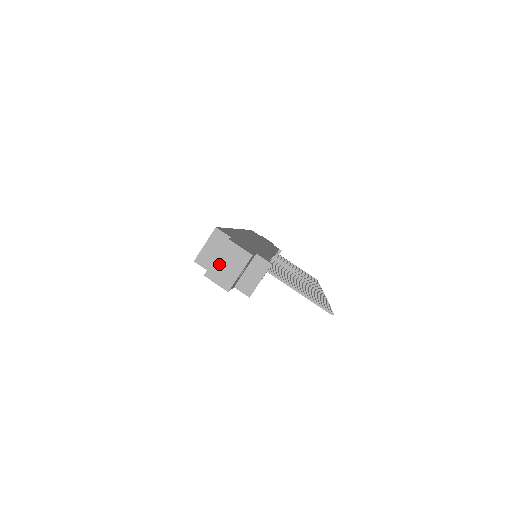
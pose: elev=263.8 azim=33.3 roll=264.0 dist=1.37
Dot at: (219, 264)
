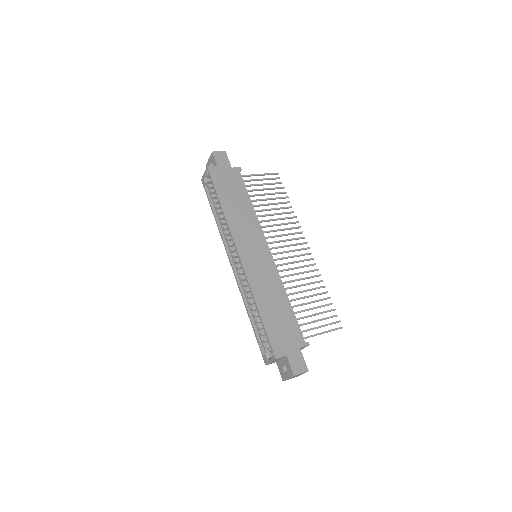
Dot at: occluded
